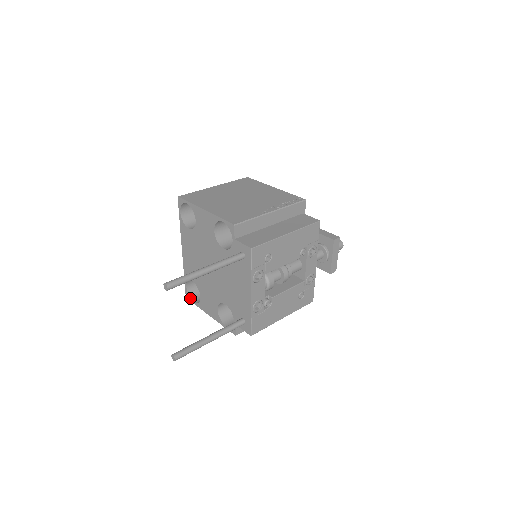
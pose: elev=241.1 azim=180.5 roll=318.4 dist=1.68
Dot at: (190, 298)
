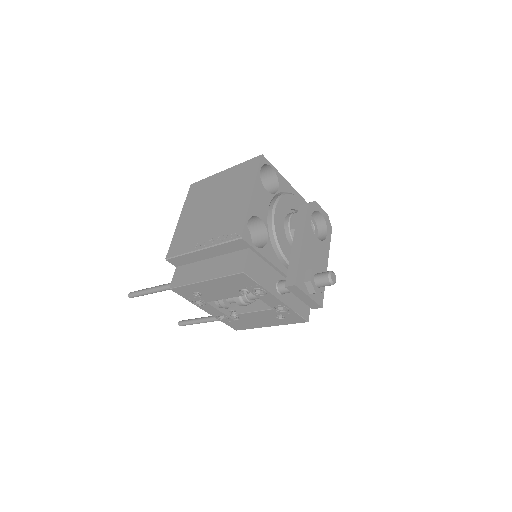
Dot at: occluded
